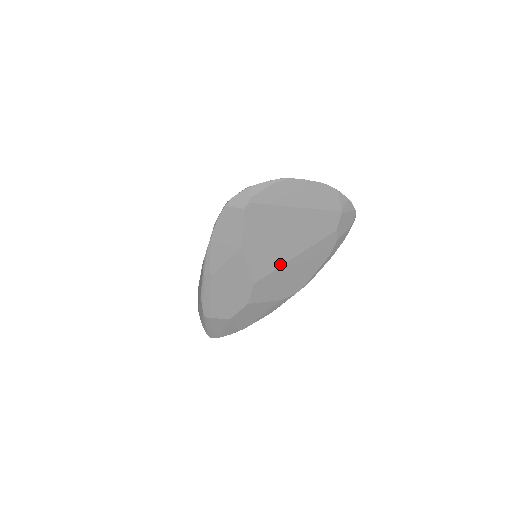
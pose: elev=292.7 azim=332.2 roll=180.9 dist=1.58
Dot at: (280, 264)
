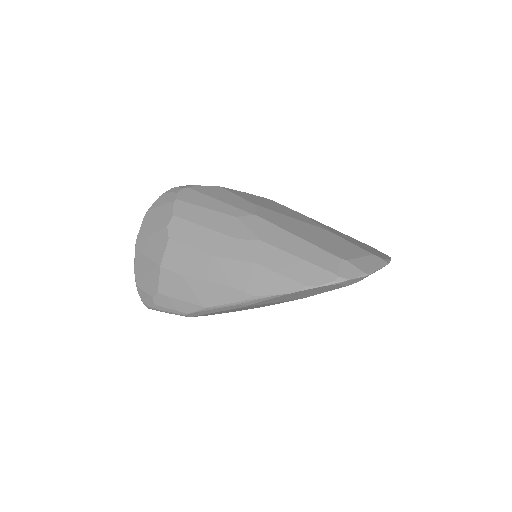
Dot at: occluded
